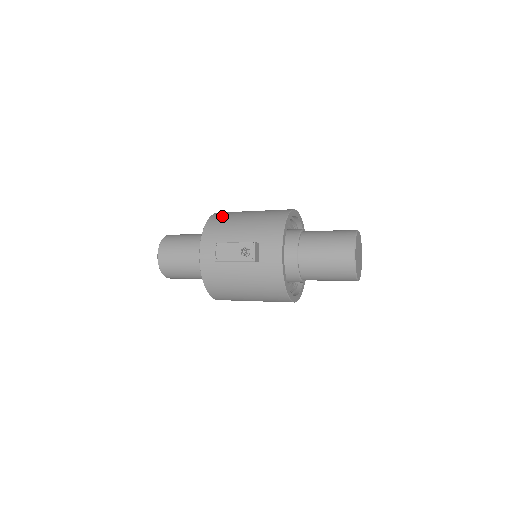
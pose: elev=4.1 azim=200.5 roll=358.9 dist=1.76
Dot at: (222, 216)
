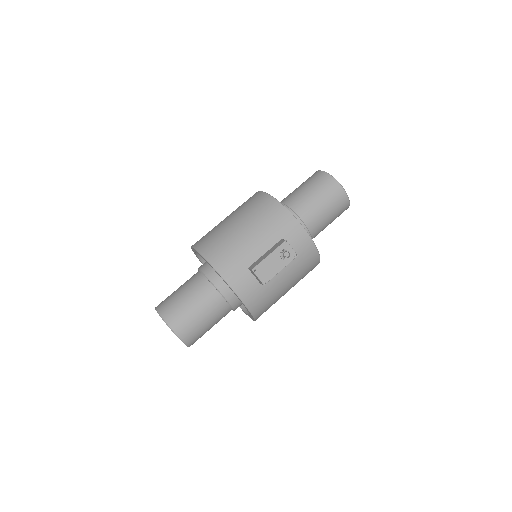
Dot at: (214, 246)
